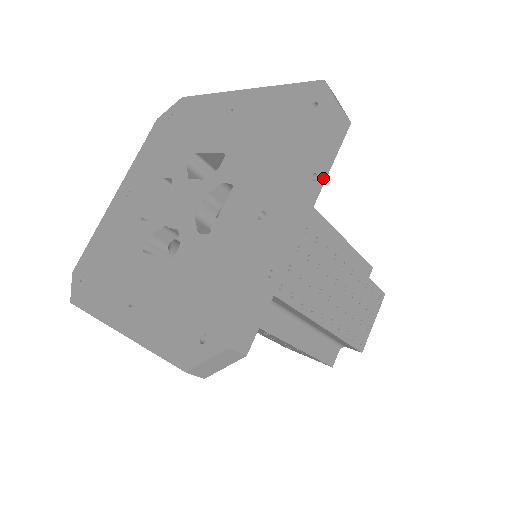
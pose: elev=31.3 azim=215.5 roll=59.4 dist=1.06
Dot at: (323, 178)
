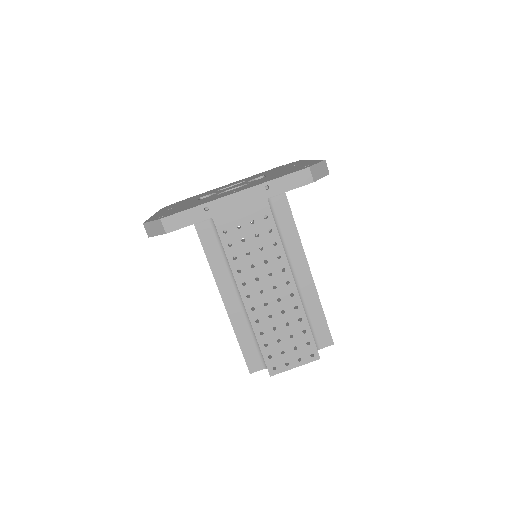
Dot at: (273, 194)
